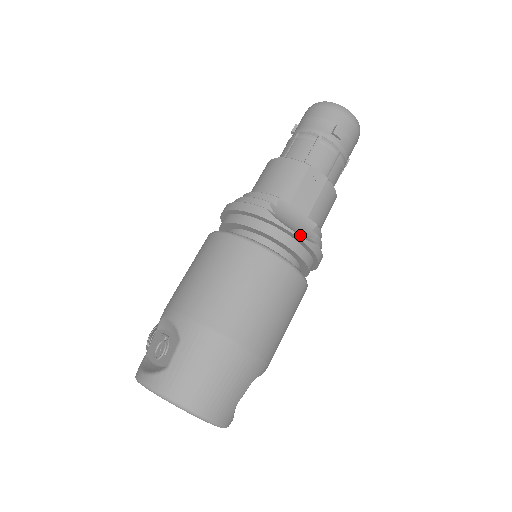
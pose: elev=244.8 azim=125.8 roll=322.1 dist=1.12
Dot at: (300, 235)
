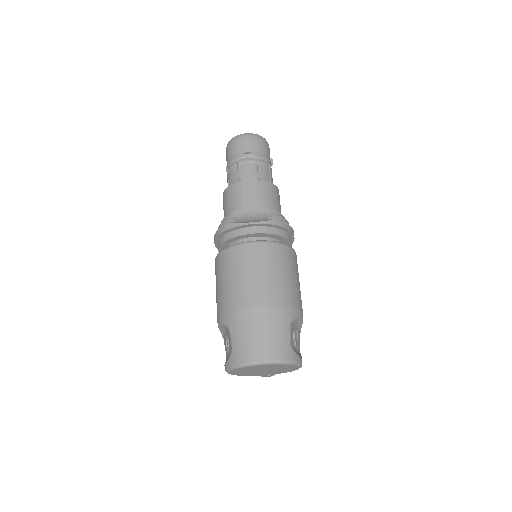
Dot at: (258, 222)
